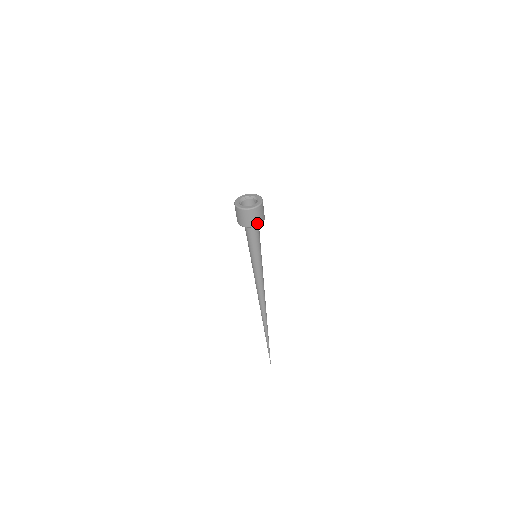
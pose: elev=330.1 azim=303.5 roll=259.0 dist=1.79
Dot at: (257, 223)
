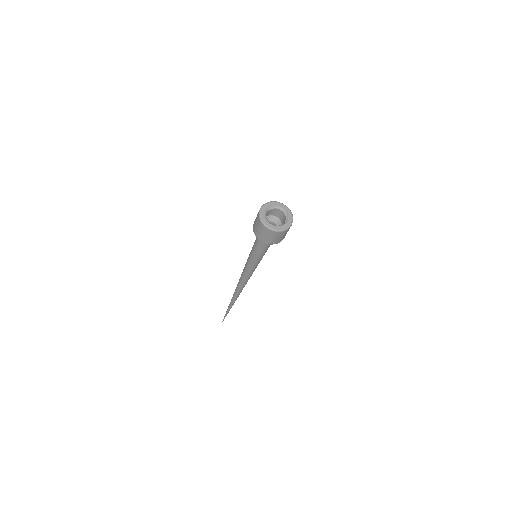
Dot at: occluded
